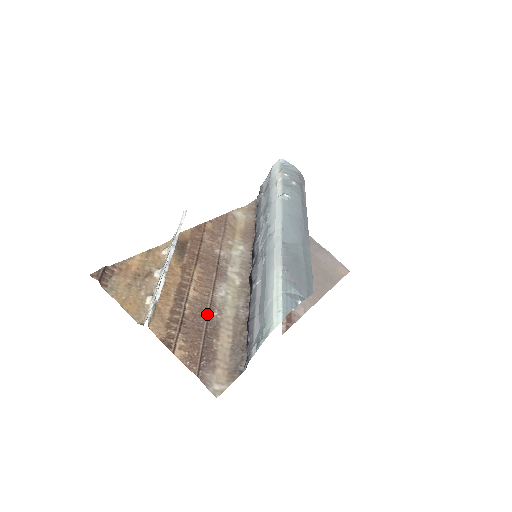
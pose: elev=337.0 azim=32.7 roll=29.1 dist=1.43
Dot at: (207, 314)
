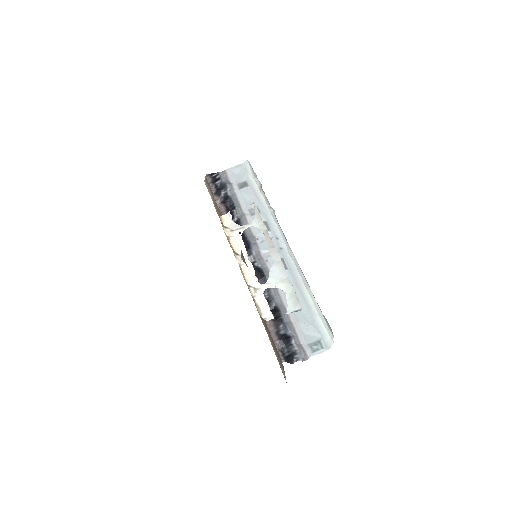
Dot at: occluded
